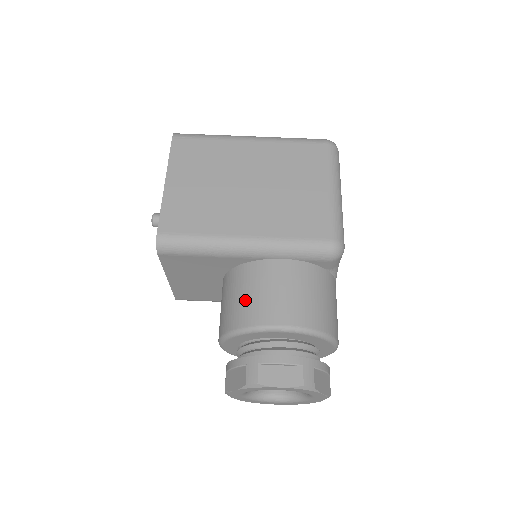
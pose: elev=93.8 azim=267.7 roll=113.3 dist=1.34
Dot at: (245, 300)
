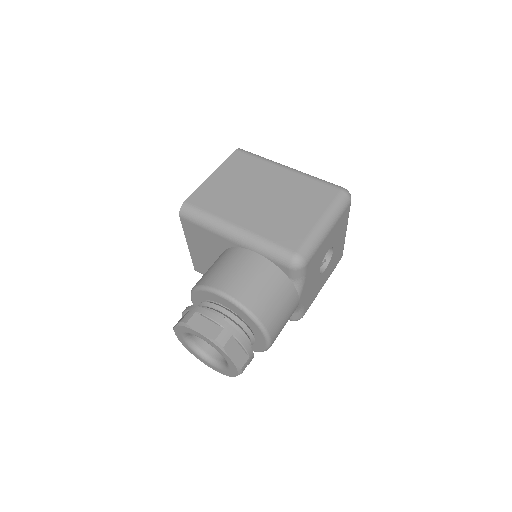
Dot at: (215, 269)
